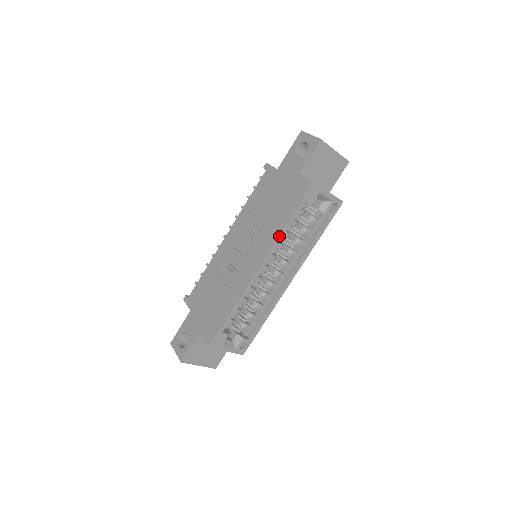
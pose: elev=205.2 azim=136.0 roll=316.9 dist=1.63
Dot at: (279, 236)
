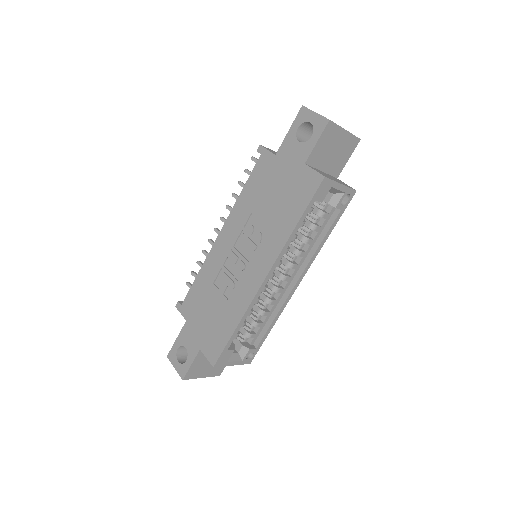
Dot at: (286, 243)
